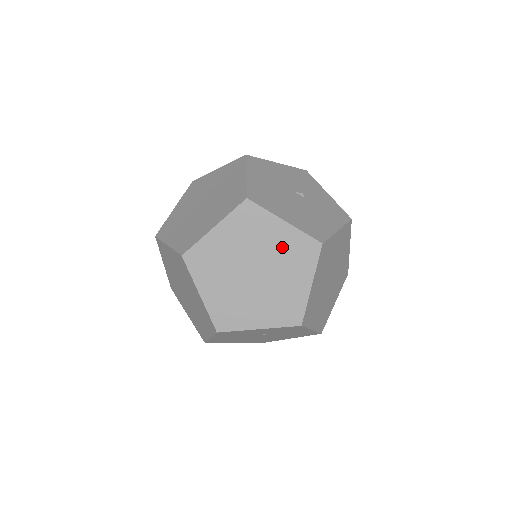
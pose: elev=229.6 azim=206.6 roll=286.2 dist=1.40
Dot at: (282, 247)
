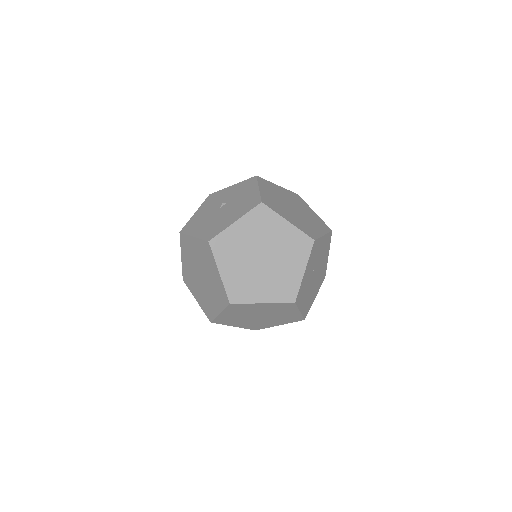
Dot at: (253, 231)
